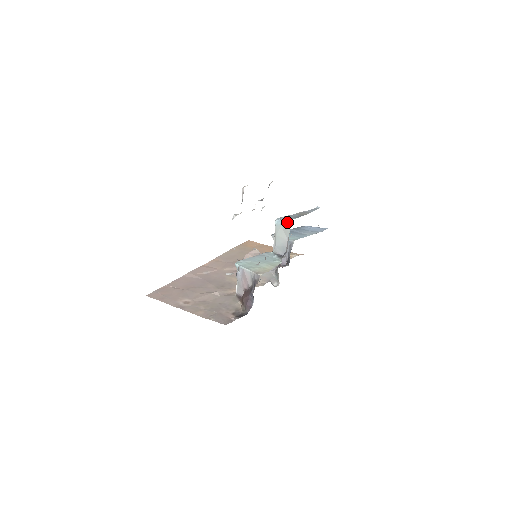
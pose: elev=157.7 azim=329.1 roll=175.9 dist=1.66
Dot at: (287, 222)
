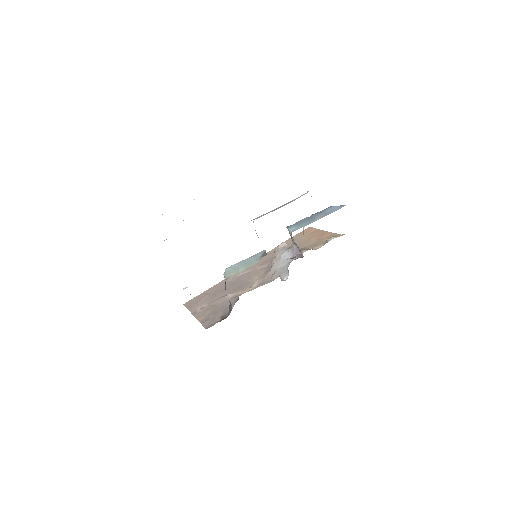
Dot at: occluded
